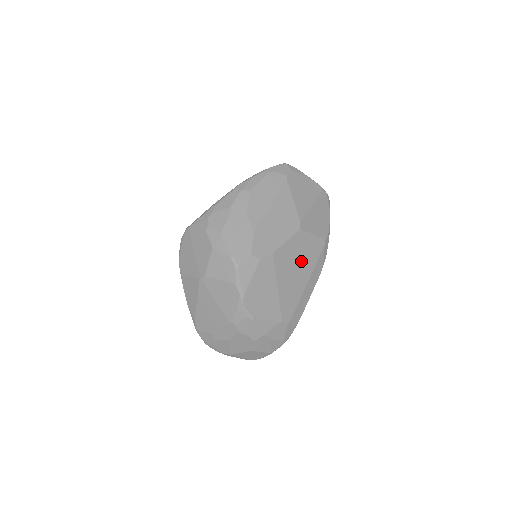
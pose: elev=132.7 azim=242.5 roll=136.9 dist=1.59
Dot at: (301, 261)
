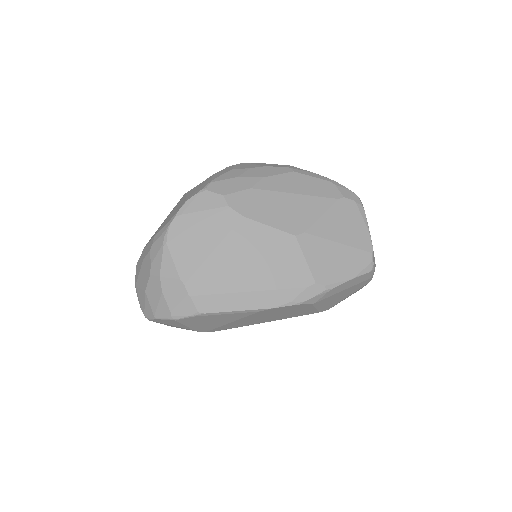
Dot at: (265, 263)
